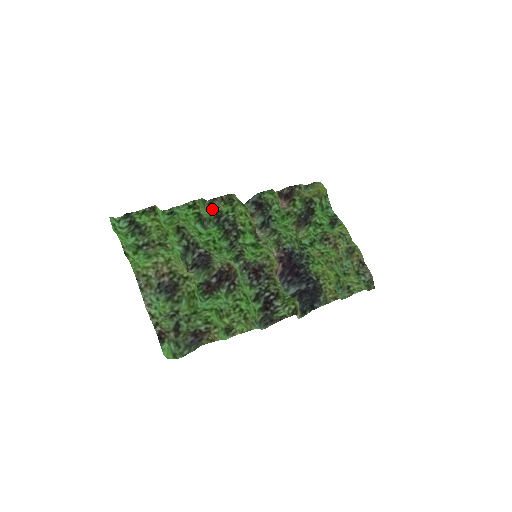
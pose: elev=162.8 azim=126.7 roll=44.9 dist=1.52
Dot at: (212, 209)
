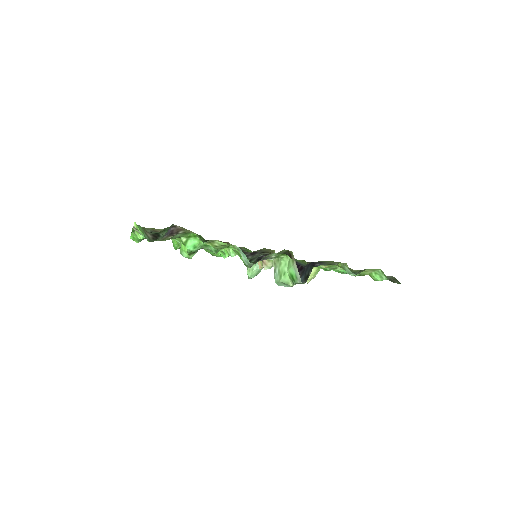
Dot at: occluded
